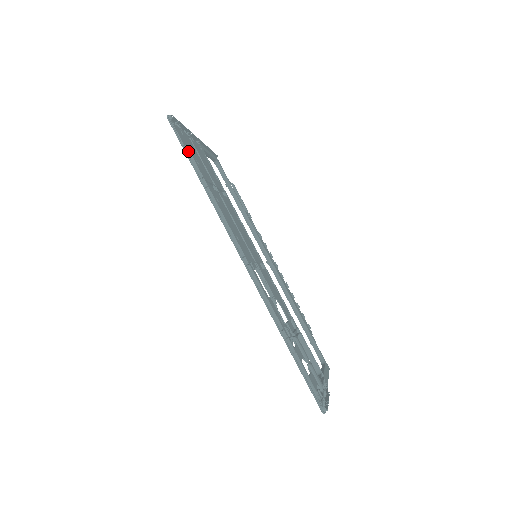
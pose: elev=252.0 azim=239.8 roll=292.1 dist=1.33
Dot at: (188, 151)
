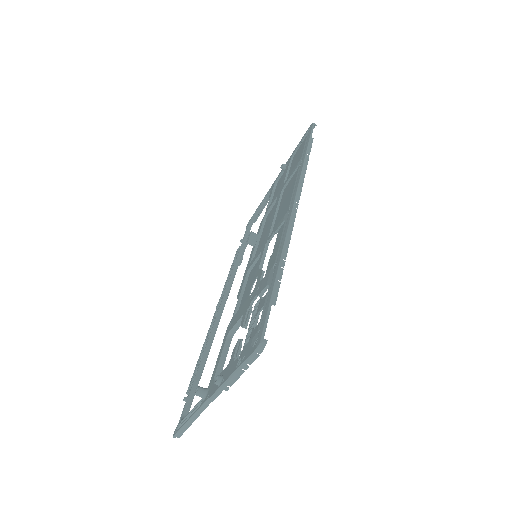
Dot at: (312, 141)
